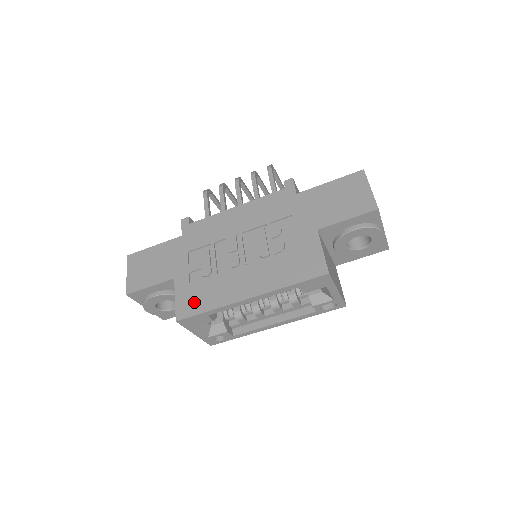
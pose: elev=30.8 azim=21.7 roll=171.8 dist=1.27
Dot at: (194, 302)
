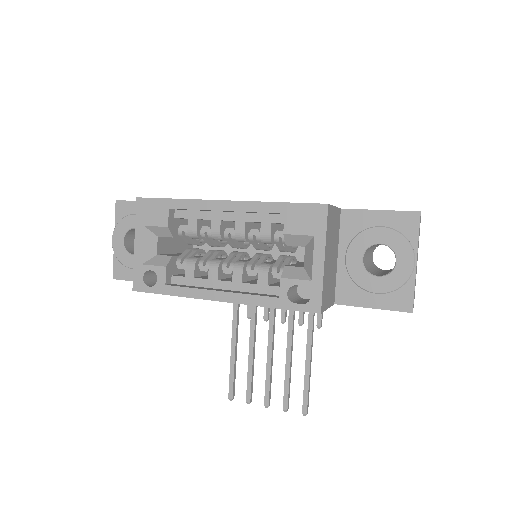
Dot at: occluded
